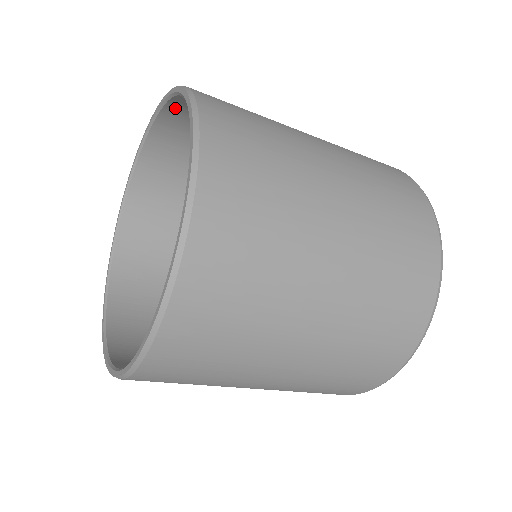
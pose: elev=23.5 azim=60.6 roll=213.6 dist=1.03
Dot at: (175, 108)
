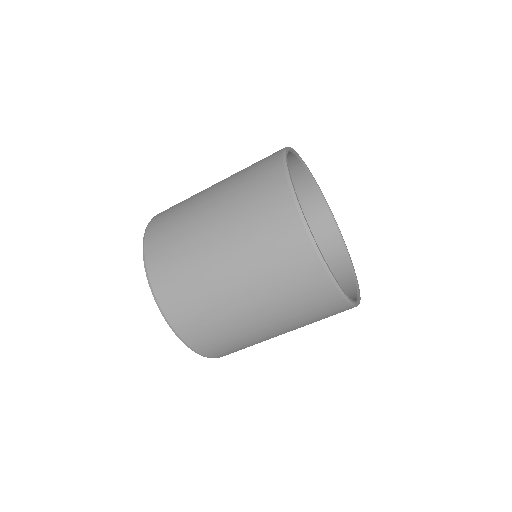
Dot at: occluded
